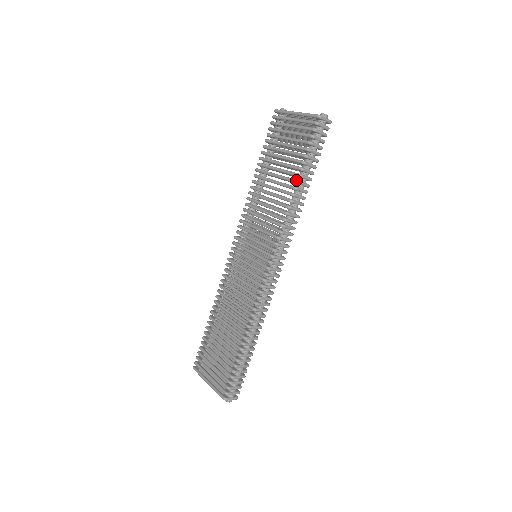
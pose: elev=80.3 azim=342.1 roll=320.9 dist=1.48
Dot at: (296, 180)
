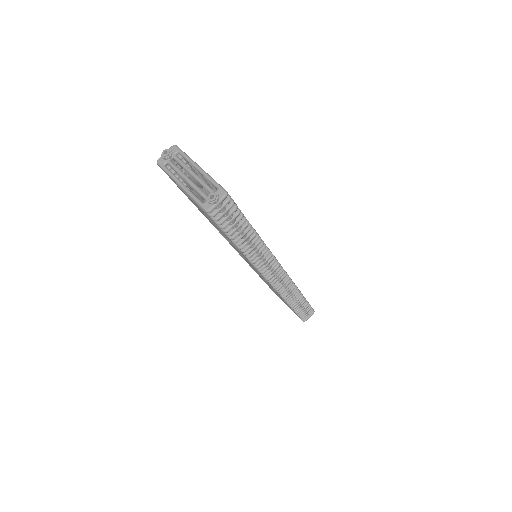
Dot at: (238, 248)
